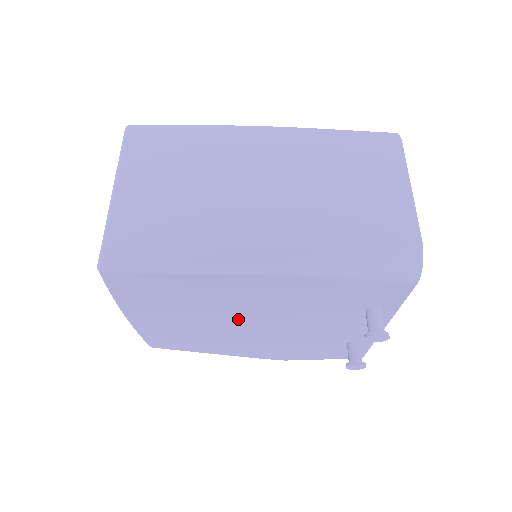
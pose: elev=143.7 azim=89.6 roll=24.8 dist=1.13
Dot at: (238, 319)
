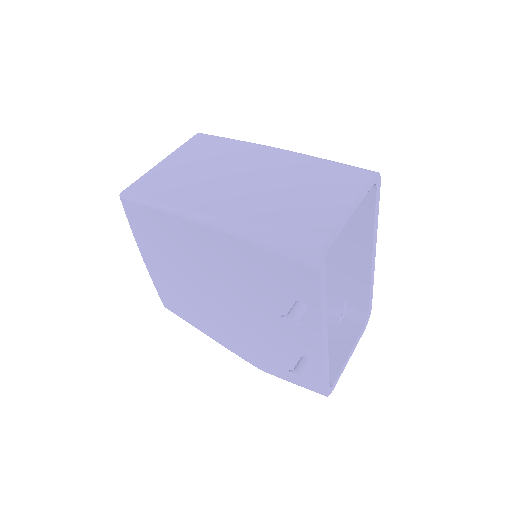
Dot at: (209, 285)
